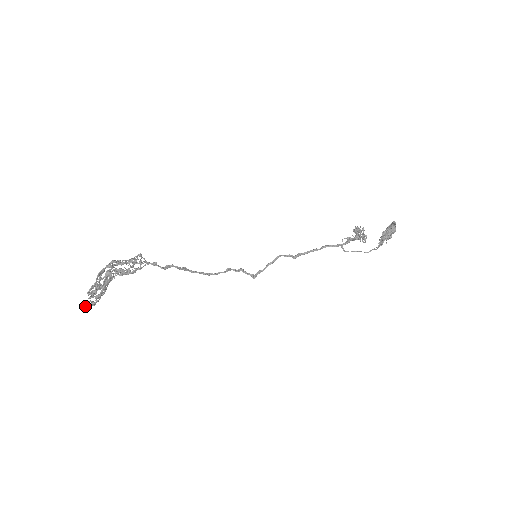
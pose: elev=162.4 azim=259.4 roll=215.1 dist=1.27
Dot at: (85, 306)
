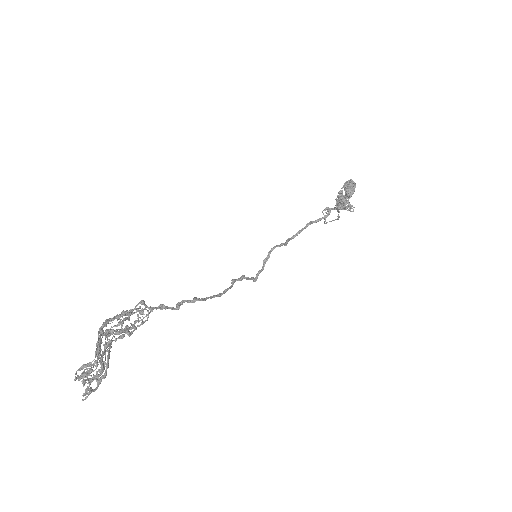
Dot at: (83, 399)
